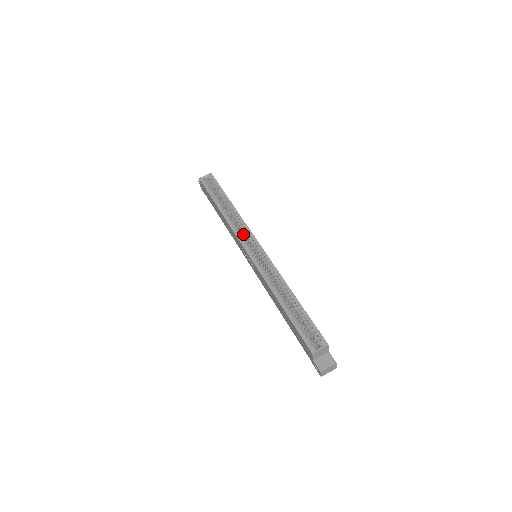
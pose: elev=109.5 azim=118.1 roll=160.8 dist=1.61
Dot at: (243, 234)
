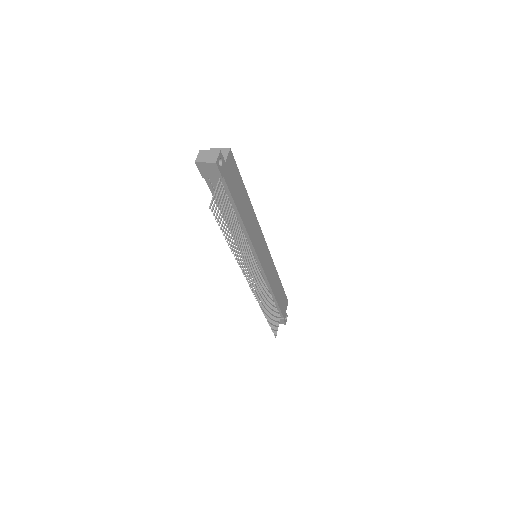
Dot at: occluded
